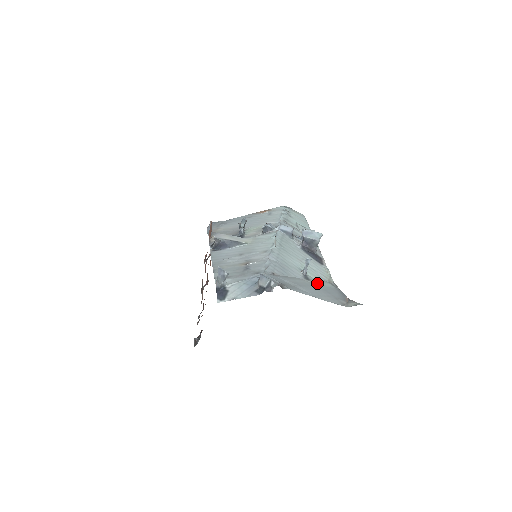
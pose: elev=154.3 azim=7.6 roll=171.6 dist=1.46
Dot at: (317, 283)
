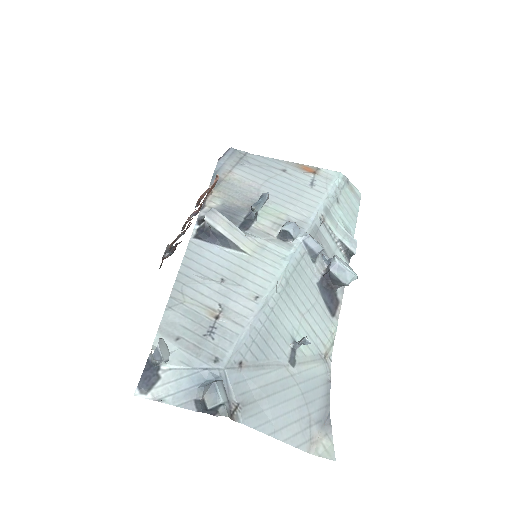
Dot at: (303, 370)
